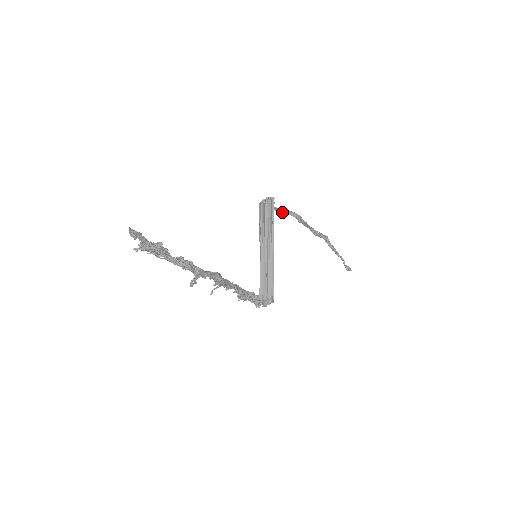
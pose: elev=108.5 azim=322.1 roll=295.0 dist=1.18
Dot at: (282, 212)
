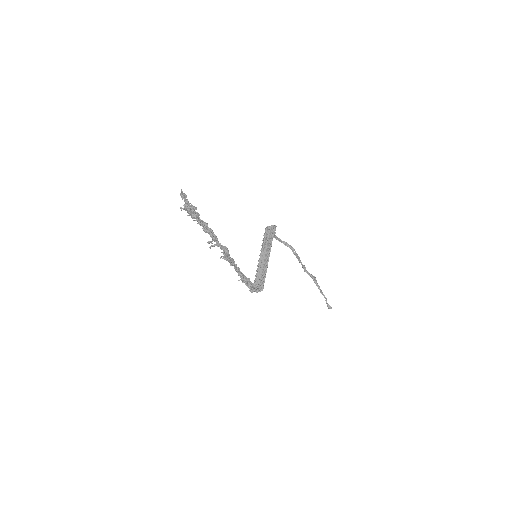
Dot at: (281, 242)
